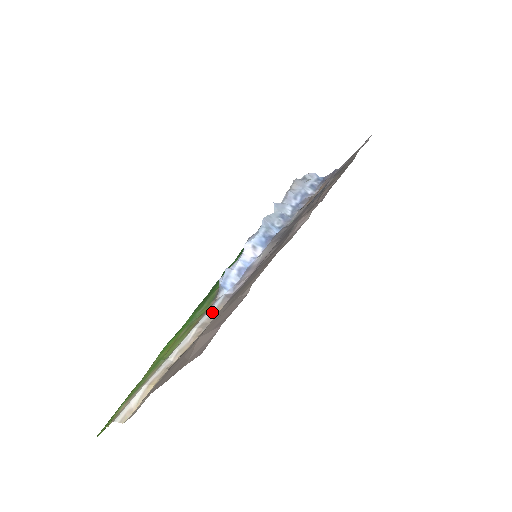
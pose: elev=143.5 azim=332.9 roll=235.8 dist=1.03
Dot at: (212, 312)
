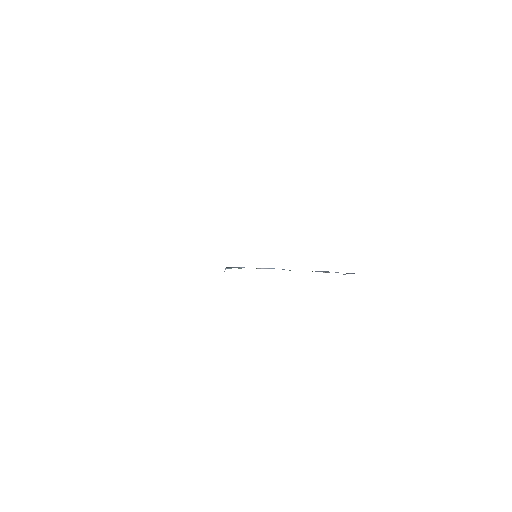
Dot at: occluded
